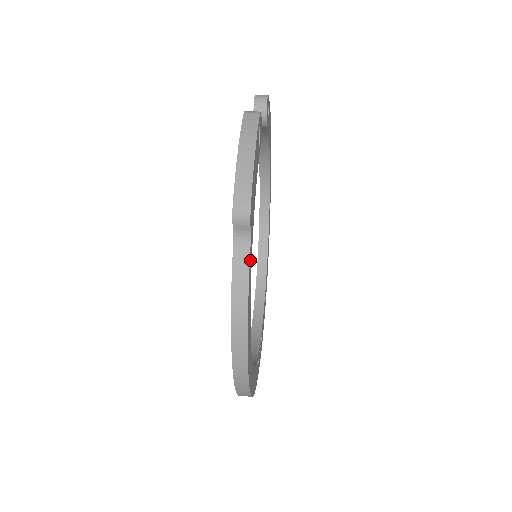
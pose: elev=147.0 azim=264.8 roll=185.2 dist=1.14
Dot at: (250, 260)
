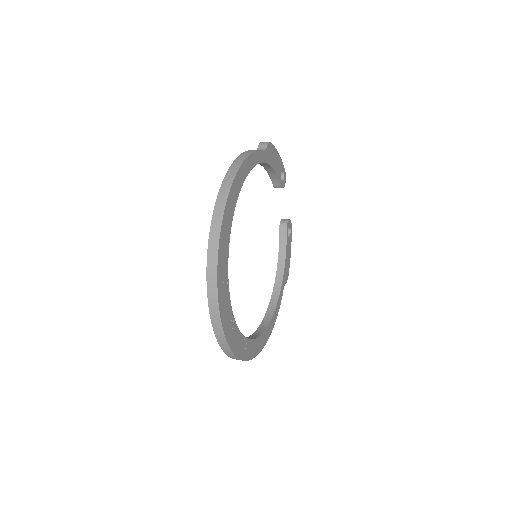
Dot at: (261, 154)
